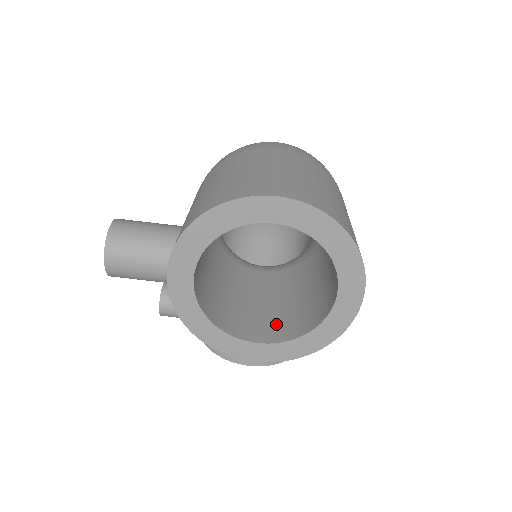
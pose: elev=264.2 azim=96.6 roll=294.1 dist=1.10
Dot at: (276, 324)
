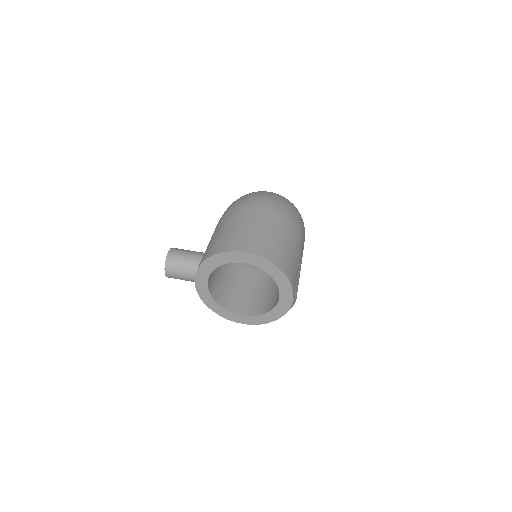
Dot at: (255, 305)
